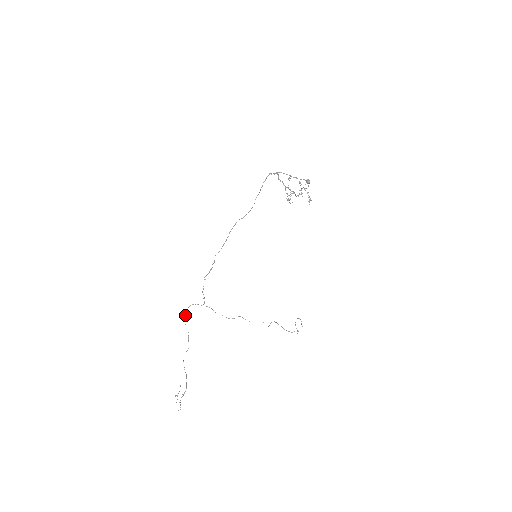
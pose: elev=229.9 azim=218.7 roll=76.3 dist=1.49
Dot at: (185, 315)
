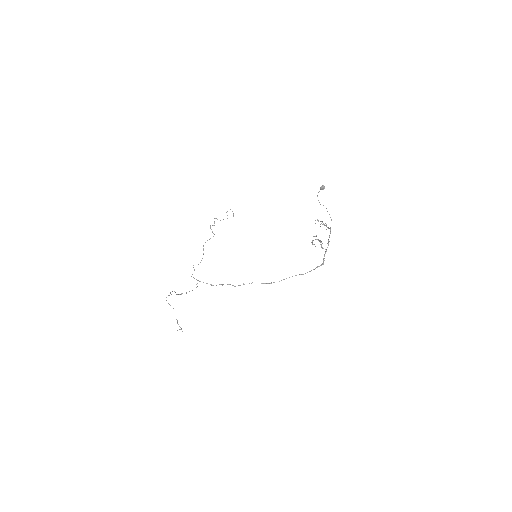
Dot at: occluded
